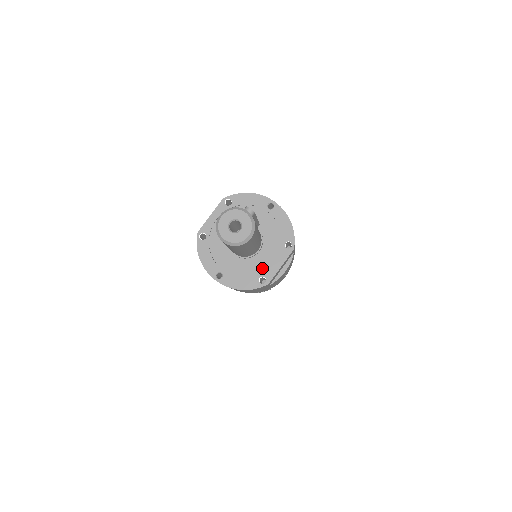
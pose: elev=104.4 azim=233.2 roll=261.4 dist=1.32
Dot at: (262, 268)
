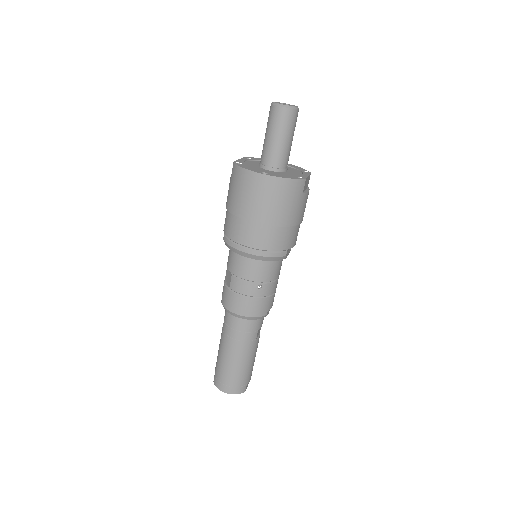
Dot at: (295, 175)
